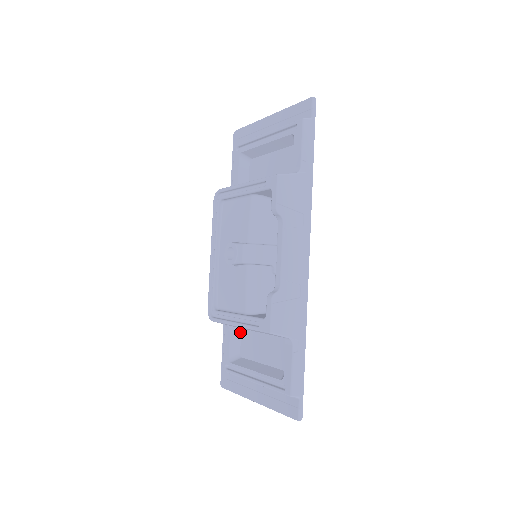
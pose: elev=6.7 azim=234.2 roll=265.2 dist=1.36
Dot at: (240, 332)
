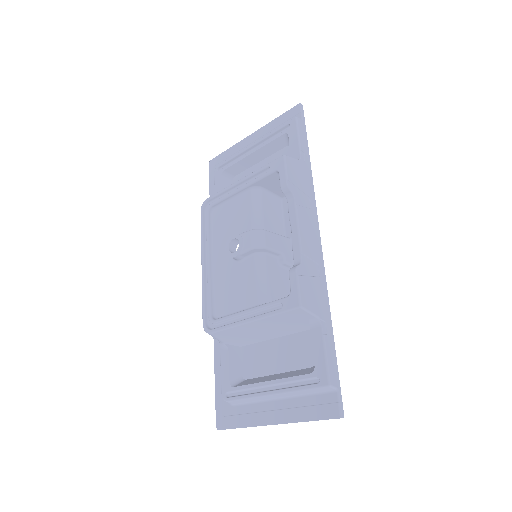
Dot at: (240, 351)
